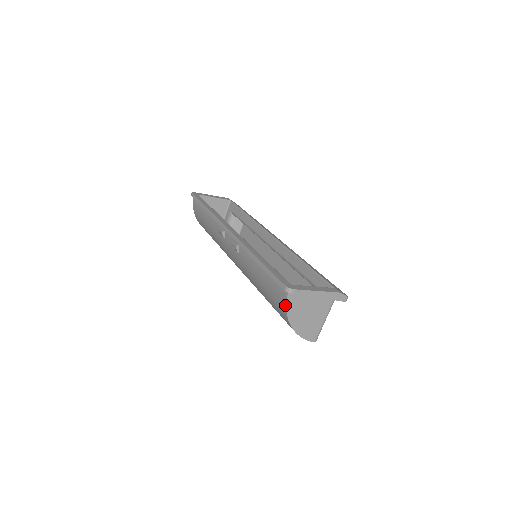
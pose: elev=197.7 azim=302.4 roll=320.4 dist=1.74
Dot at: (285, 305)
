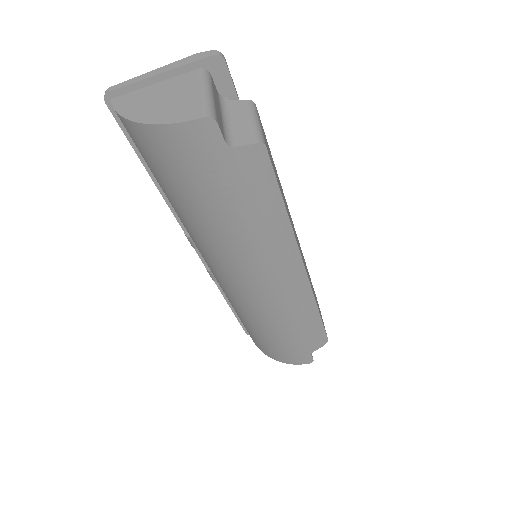
Dot at: occluded
